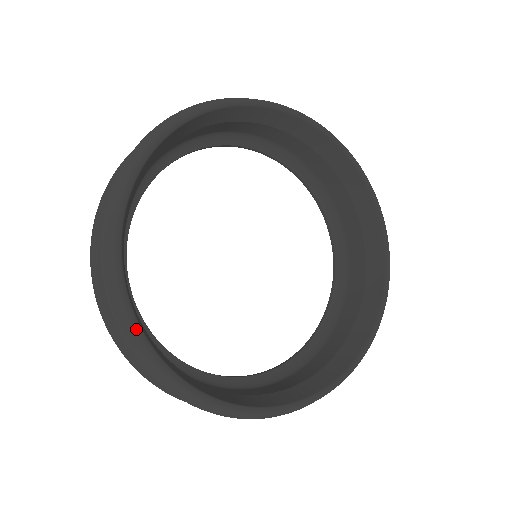
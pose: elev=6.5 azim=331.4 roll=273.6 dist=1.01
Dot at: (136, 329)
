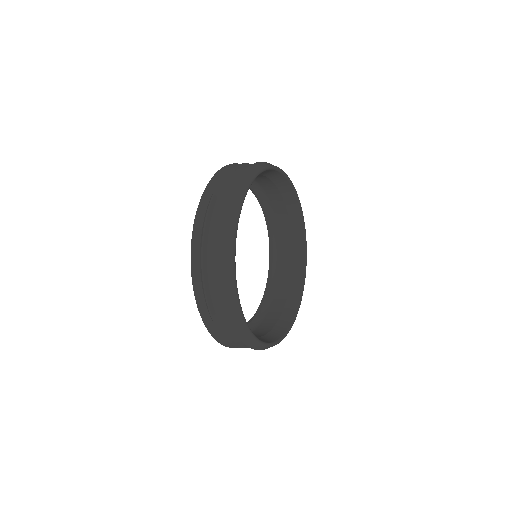
Dot at: occluded
